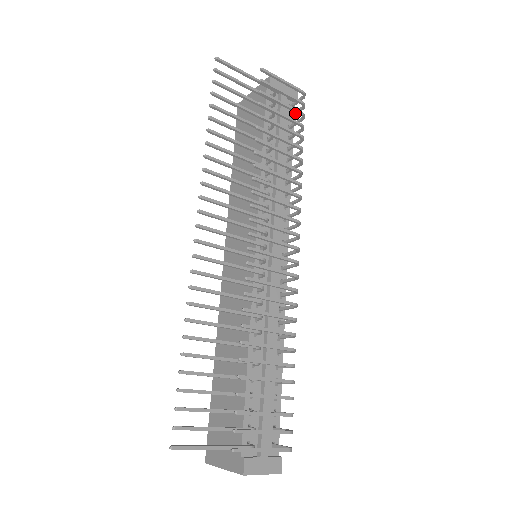
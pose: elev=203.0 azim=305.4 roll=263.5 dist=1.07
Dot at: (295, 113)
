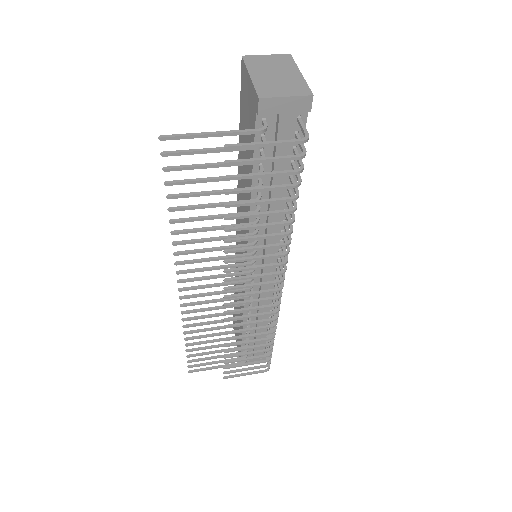
Dot at: (298, 144)
